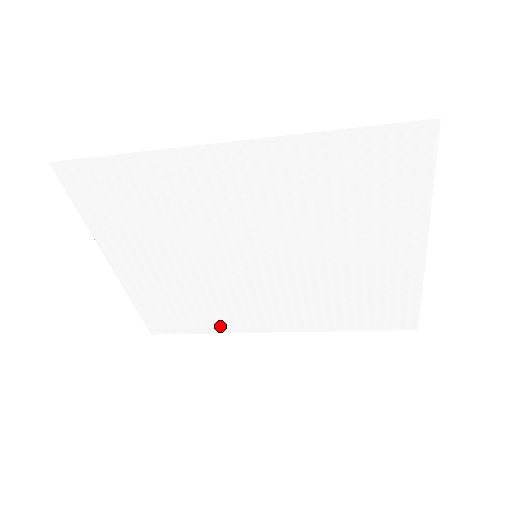
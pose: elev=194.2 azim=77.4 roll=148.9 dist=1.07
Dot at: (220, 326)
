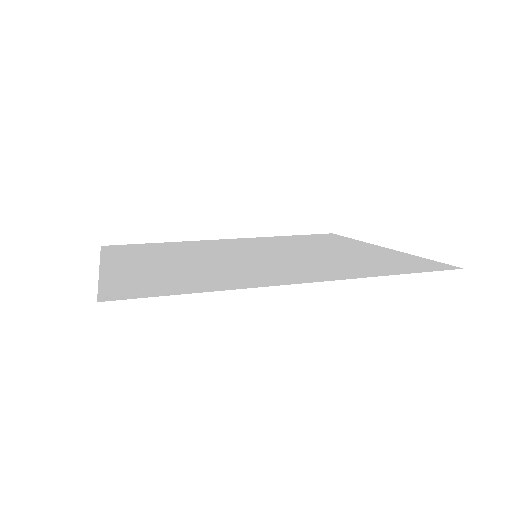
Dot at: occluded
